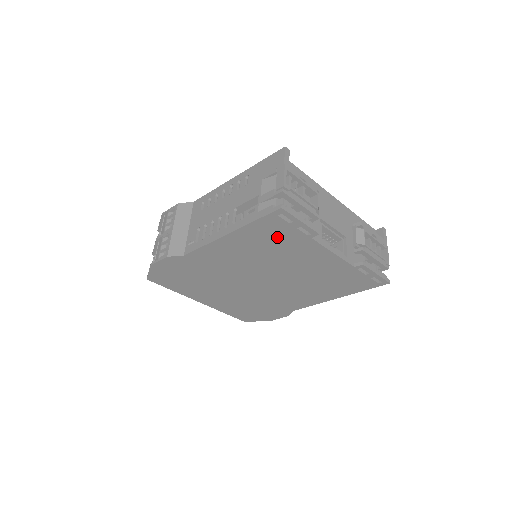
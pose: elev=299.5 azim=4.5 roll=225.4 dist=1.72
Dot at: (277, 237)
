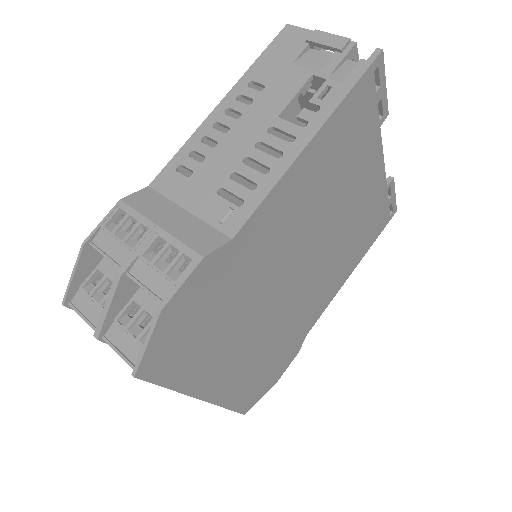
Dot at: (354, 134)
